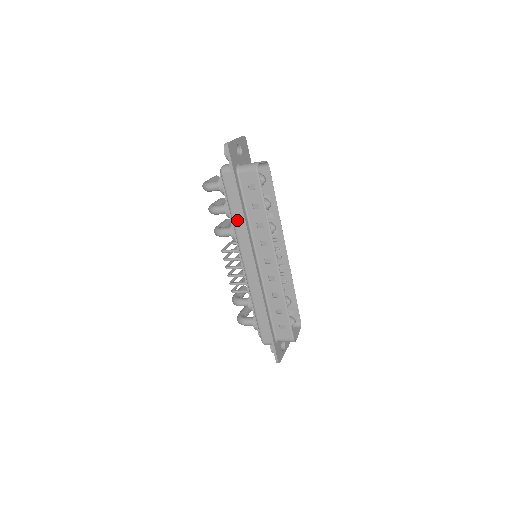
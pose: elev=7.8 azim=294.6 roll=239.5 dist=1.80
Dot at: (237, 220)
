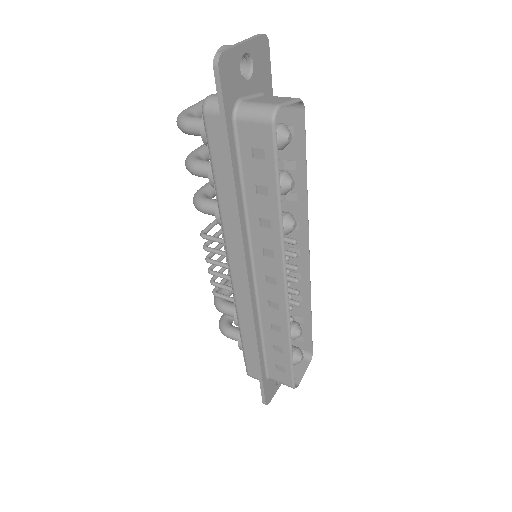
Dot at: (225, 204)
